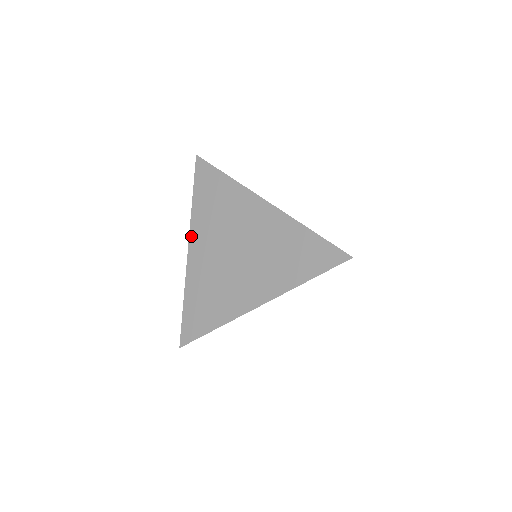
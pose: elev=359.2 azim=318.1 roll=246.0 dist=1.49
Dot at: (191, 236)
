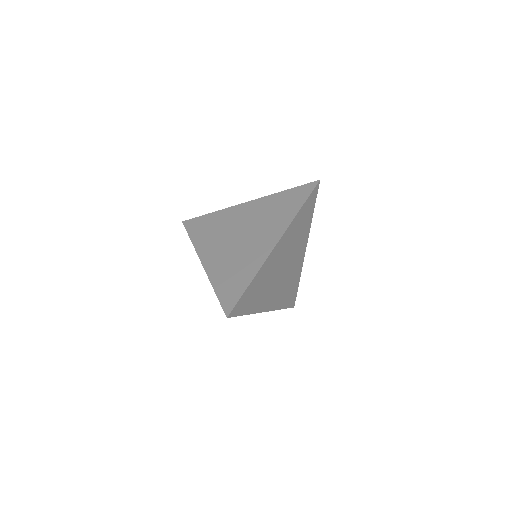
Dot at: occluded
